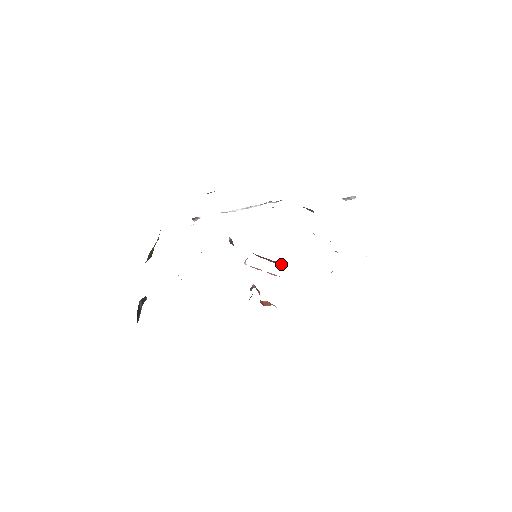
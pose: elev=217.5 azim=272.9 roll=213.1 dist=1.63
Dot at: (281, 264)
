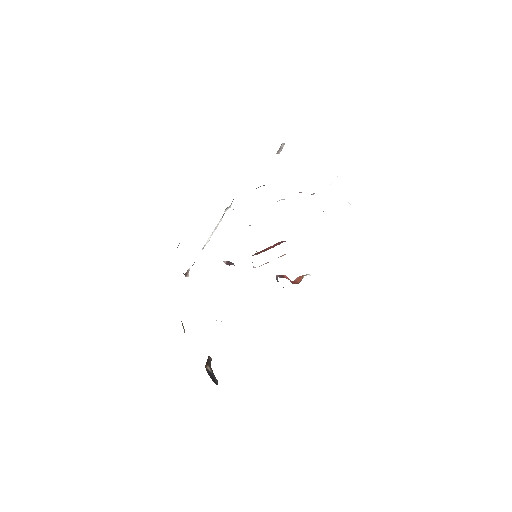
Dot at: (280, 243)
